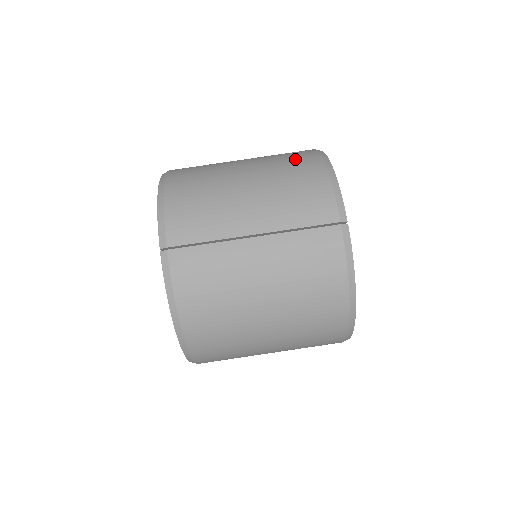
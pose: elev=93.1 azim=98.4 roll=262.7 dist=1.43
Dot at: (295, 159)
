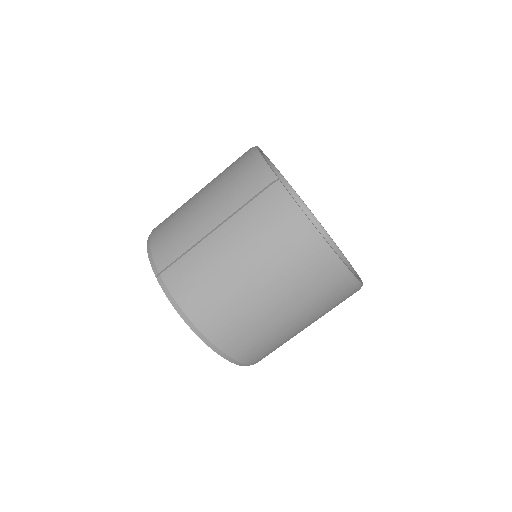
Dot at: (233, 163)
